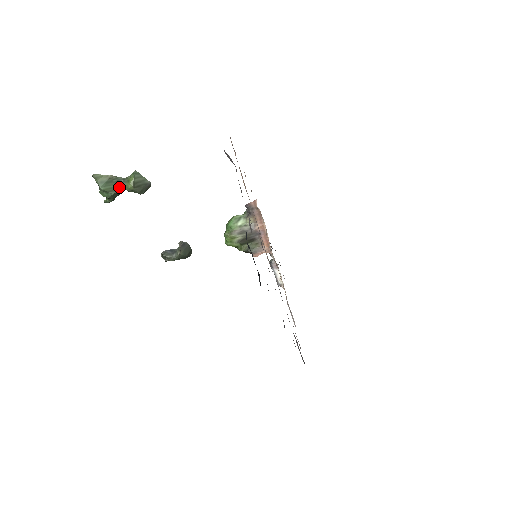
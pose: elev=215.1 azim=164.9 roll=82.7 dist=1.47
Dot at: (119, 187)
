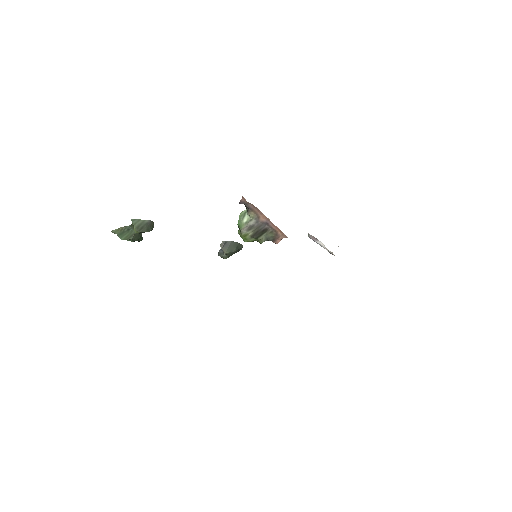
Dot at: (132, 233)
